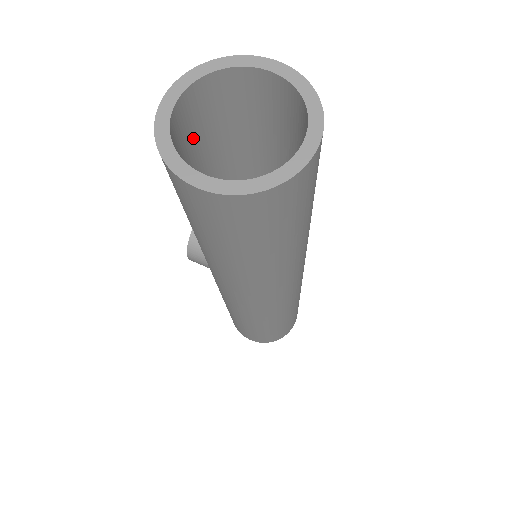
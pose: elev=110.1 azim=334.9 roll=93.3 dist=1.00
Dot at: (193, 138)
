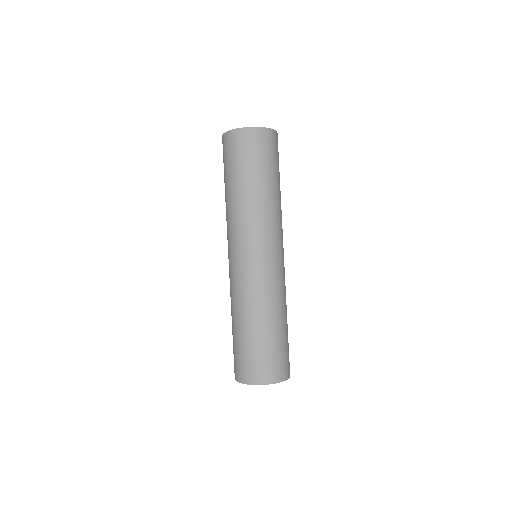
Dot at: occluded
